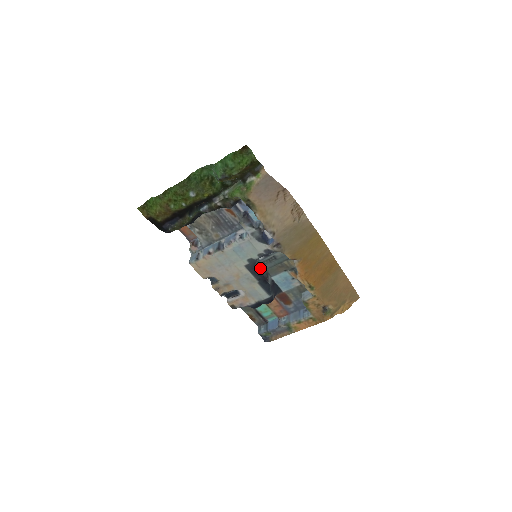
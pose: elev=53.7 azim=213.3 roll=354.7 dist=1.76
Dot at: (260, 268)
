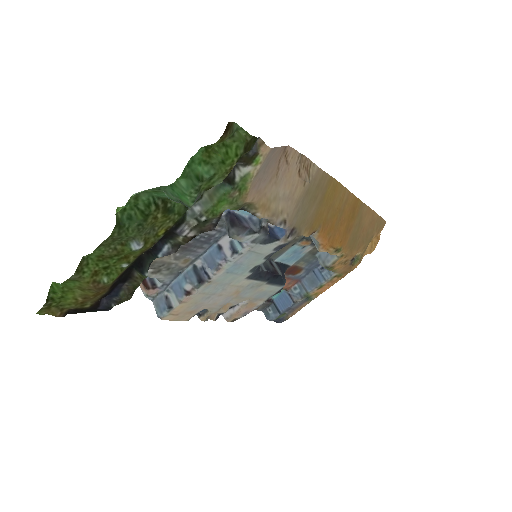
Dot at: occluded
